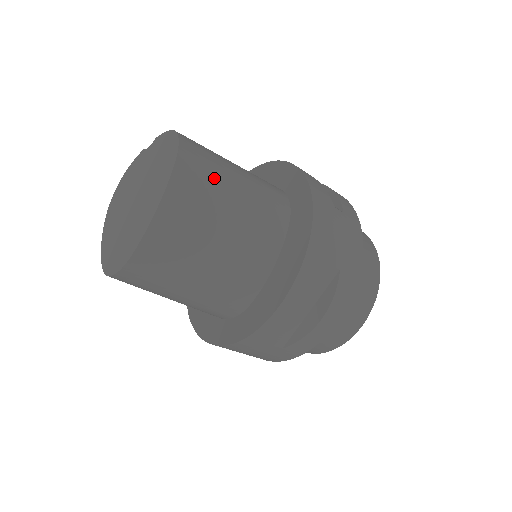
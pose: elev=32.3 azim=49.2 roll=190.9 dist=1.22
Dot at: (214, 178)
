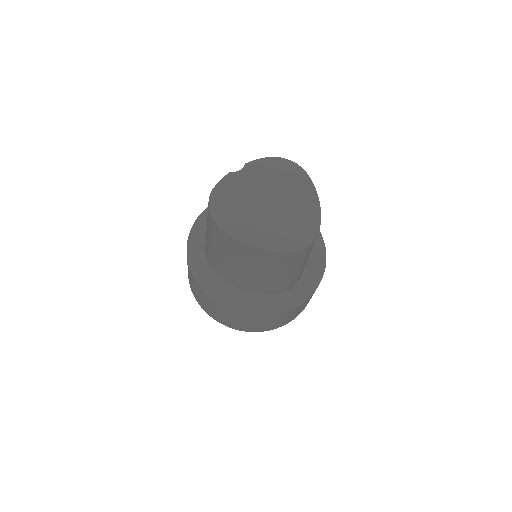
Dot at: occluded
